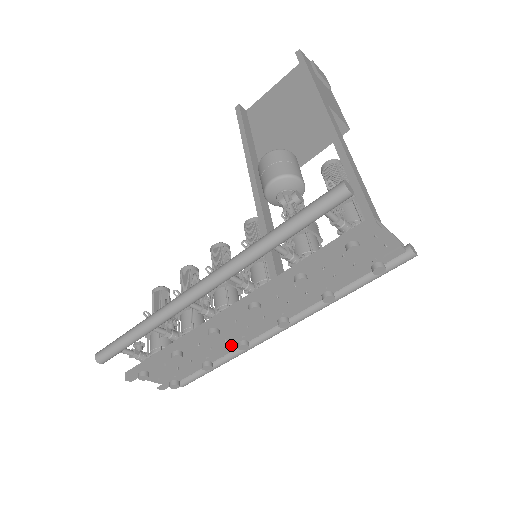
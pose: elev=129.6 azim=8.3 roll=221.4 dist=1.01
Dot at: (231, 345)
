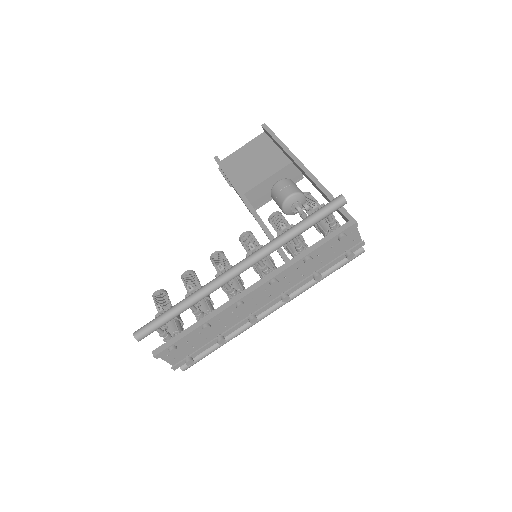
Dot at: (243, 320)
